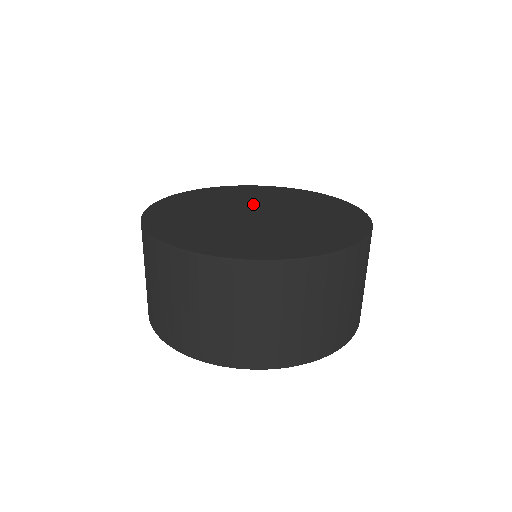
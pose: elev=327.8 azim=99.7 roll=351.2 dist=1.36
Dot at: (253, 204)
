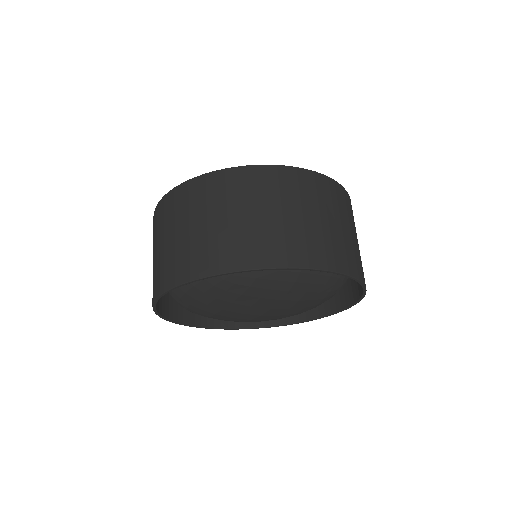
Dot at: occluded
